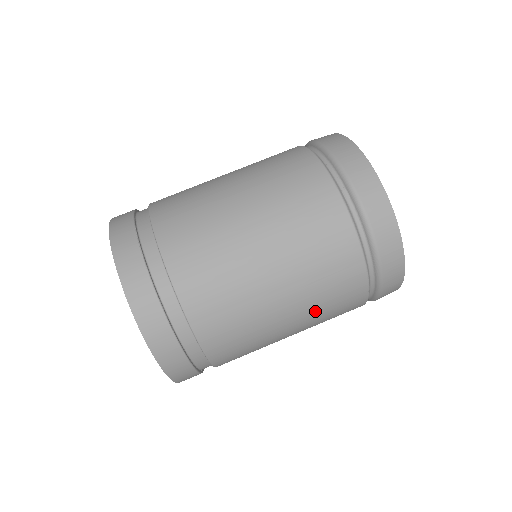
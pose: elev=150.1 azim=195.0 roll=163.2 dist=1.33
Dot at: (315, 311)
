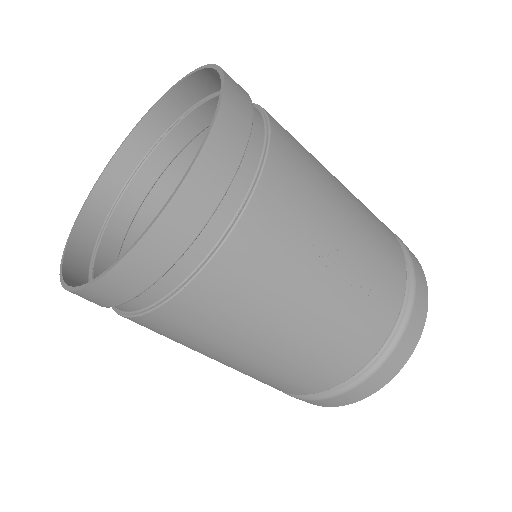
Dot at: (348, 303)
